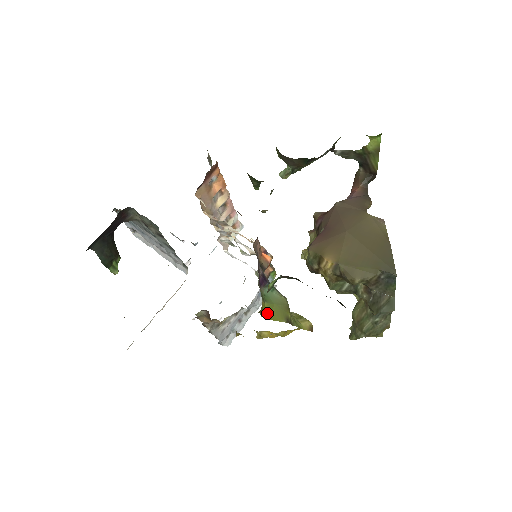
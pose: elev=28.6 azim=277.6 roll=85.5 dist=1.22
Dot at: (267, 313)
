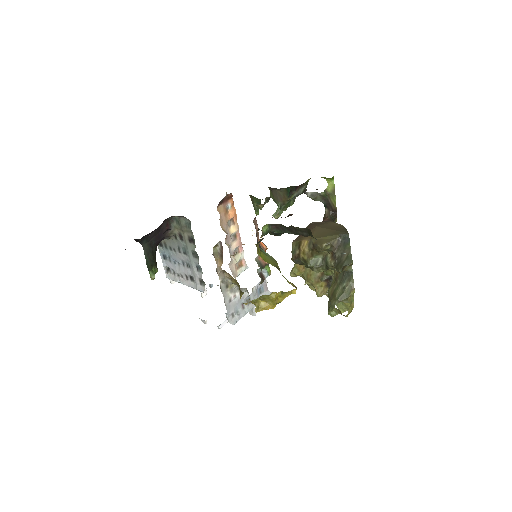
Dot at: (262, 256)
